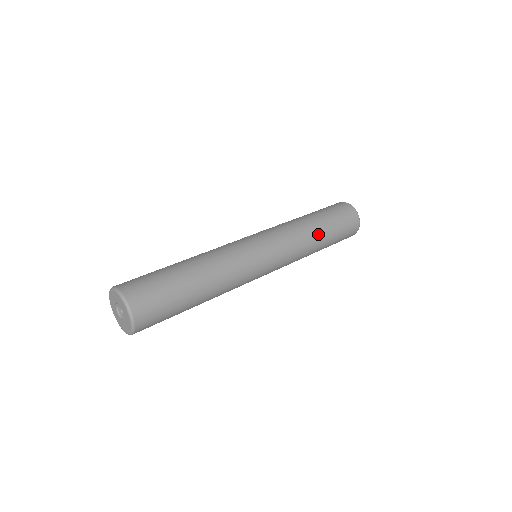
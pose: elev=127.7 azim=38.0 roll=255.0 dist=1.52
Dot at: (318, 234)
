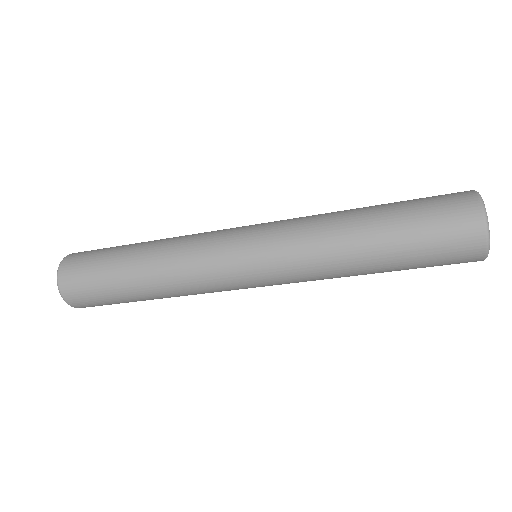
Dot at: (358, 234)
